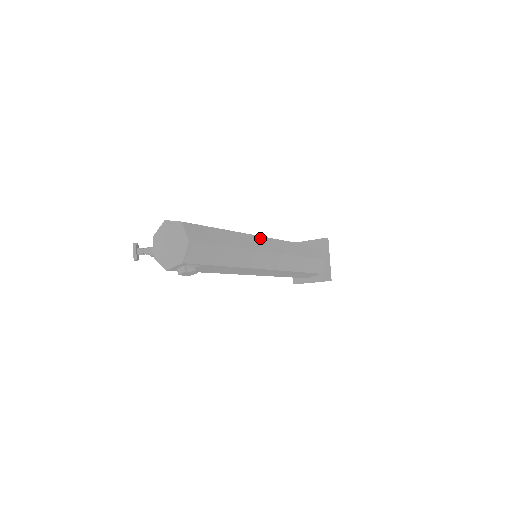
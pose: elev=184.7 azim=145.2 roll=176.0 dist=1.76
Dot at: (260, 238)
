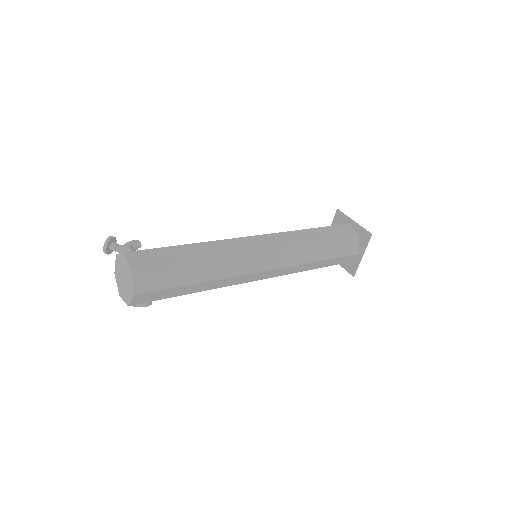
Dot at: (256, 255)
